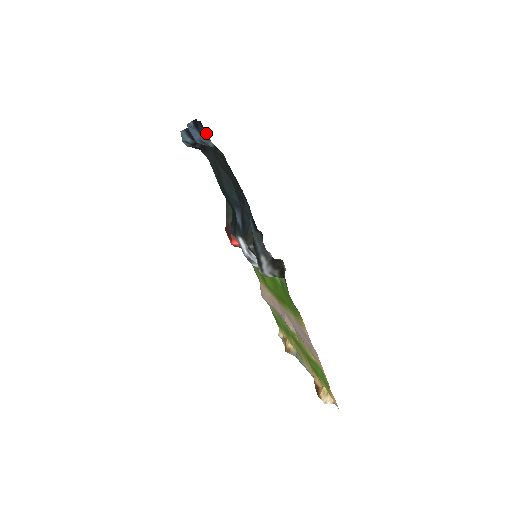
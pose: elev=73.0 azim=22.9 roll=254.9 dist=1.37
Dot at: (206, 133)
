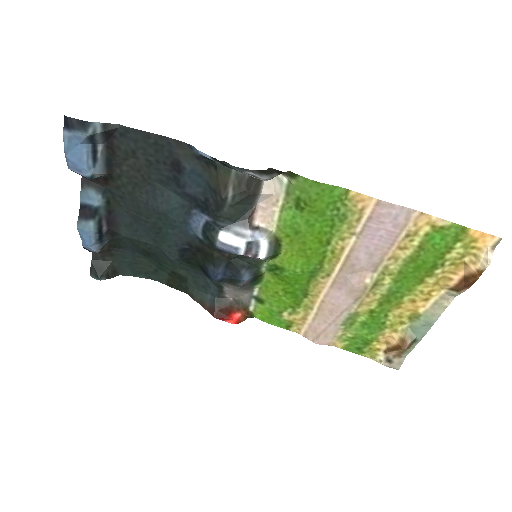
Dot at: occluded
